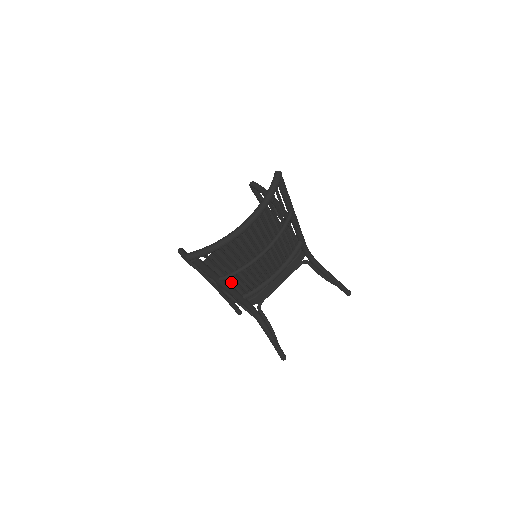
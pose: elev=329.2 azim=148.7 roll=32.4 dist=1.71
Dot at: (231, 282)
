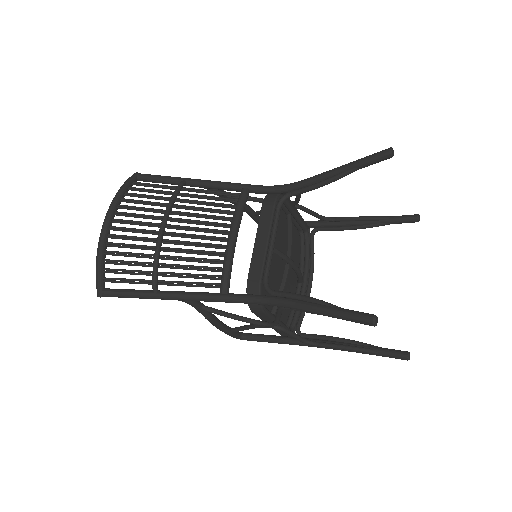
Dot at: occluded
